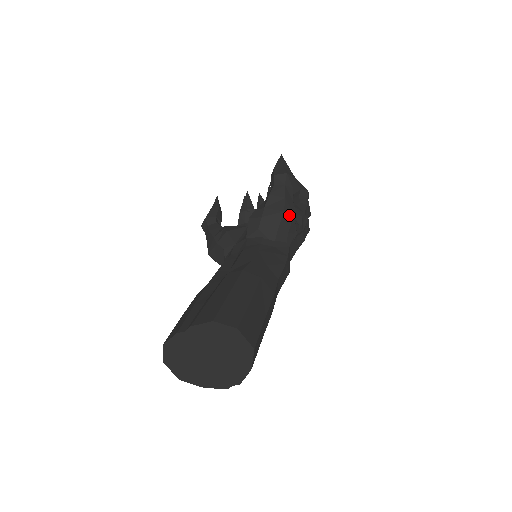
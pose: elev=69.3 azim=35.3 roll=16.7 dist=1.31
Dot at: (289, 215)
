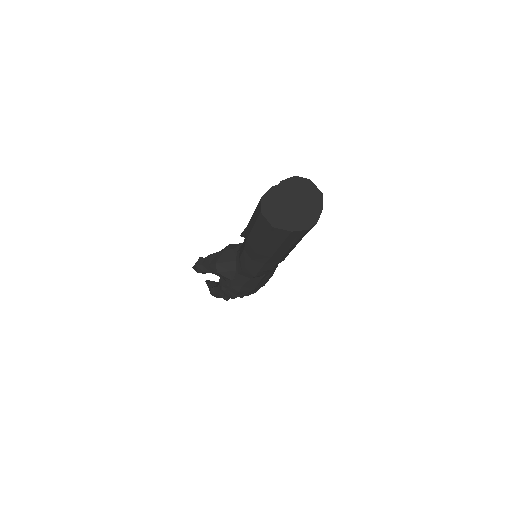
Dot at: occluded
